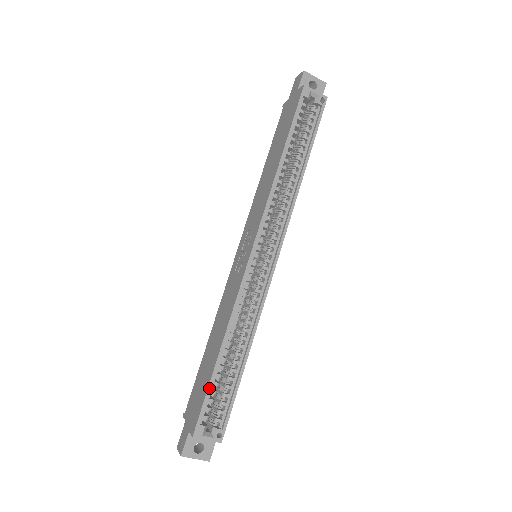
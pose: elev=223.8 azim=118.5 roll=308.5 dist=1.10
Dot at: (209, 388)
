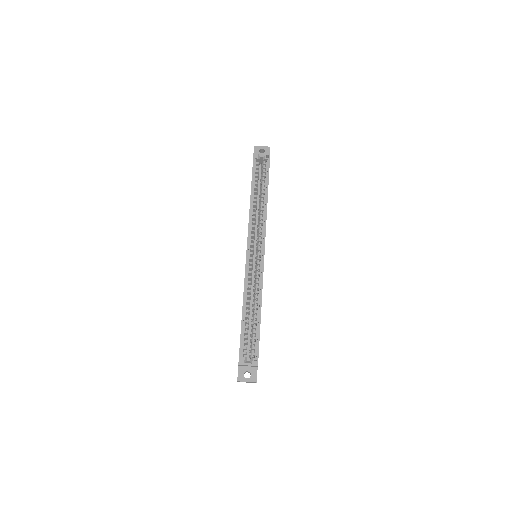
Dot at: (241, 334)
